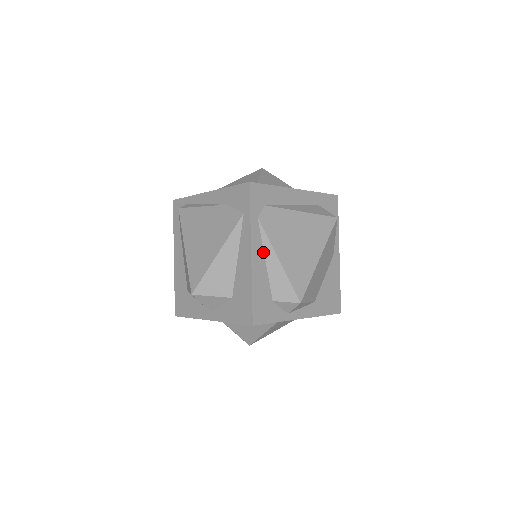
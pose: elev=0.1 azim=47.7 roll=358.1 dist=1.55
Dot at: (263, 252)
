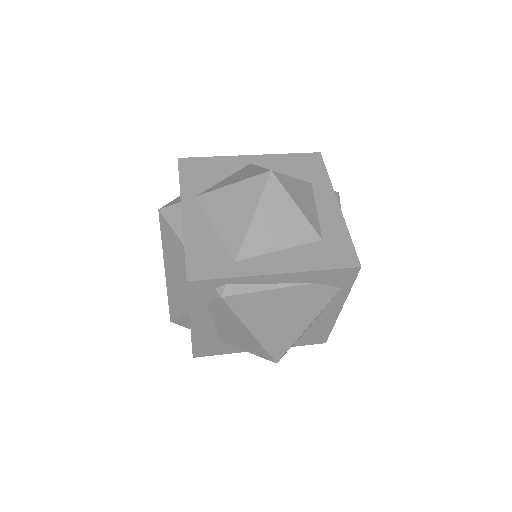
Dot at: occluded
